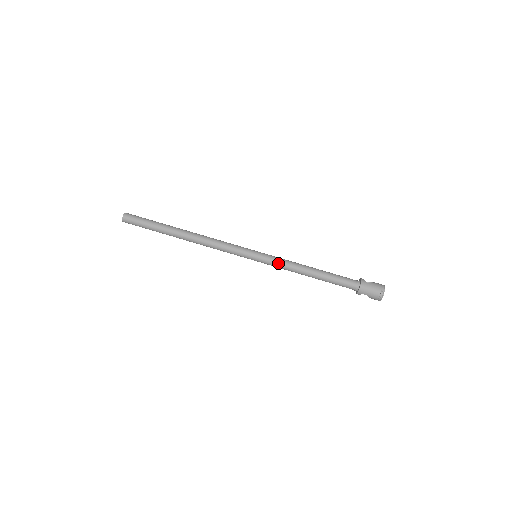
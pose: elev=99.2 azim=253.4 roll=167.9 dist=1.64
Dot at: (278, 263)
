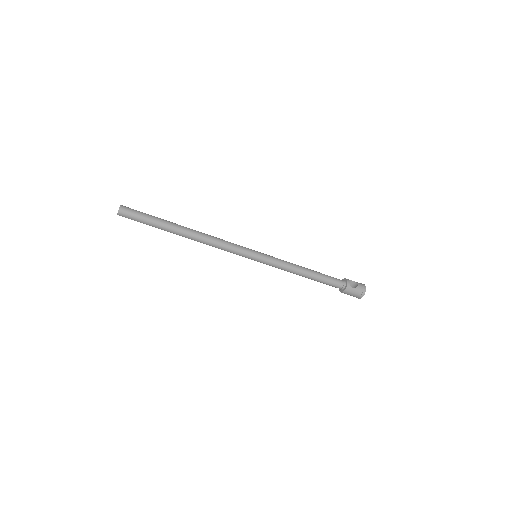
Dot at: (276, 266)
